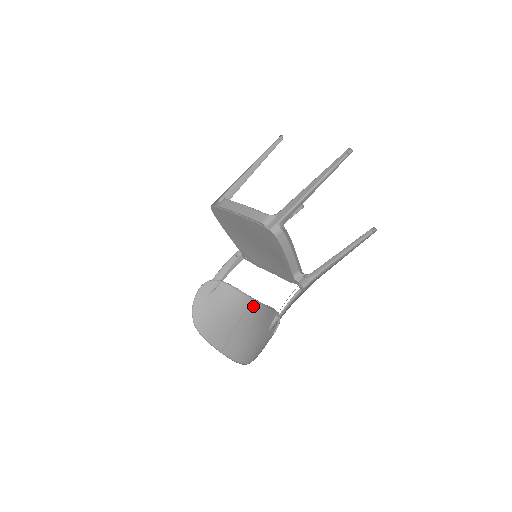
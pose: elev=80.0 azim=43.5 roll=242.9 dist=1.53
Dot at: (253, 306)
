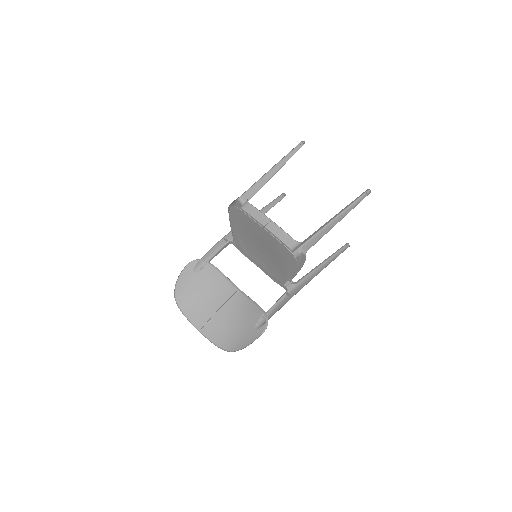
Dot at: (236, 294)
